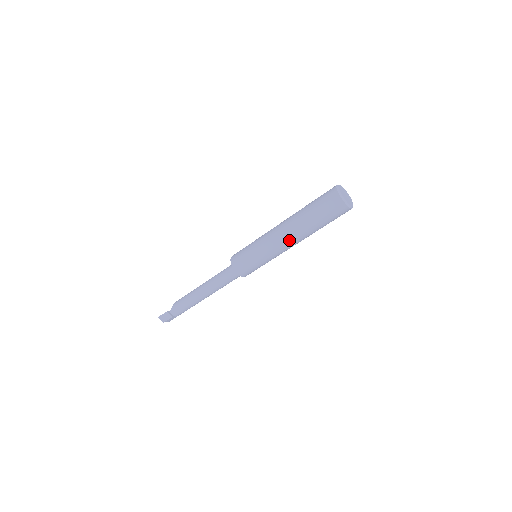
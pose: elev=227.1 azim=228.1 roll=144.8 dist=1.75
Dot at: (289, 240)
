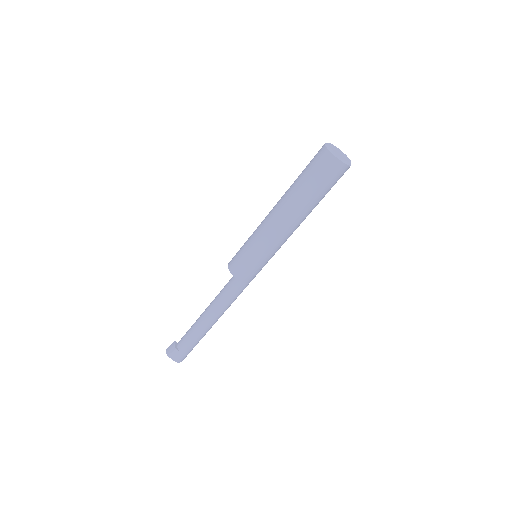
Dot at: (276, 213)
